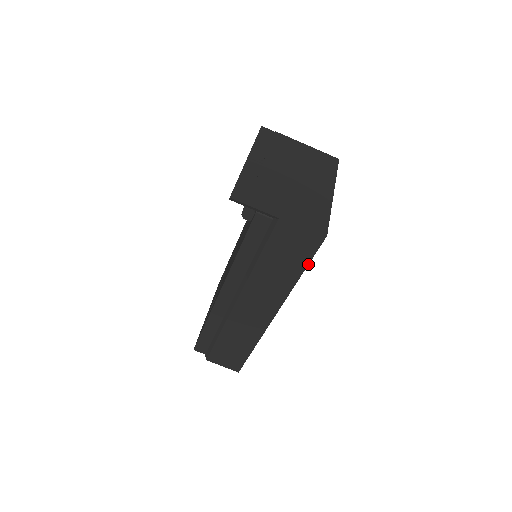
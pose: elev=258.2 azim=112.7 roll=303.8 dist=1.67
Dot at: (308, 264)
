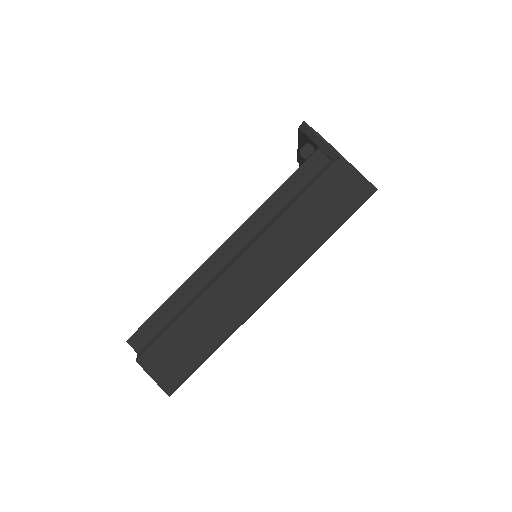
Dot at: (345, 221)
